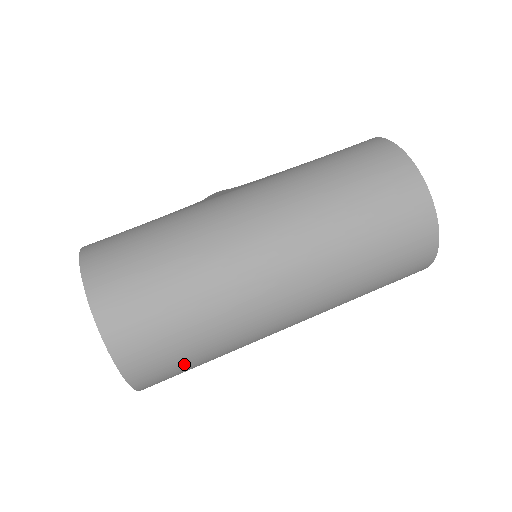
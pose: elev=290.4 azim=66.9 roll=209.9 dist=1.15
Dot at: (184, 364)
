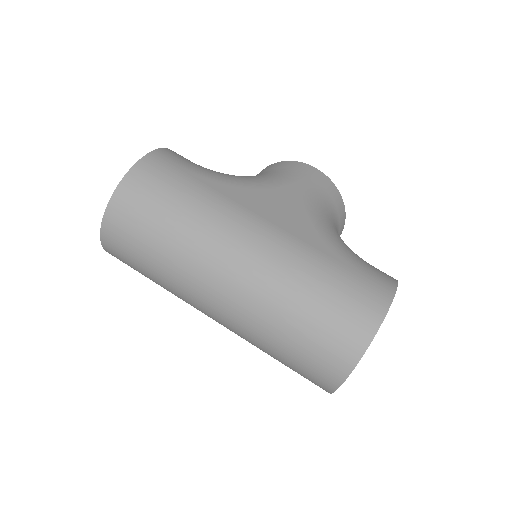
Dot at: occluded
